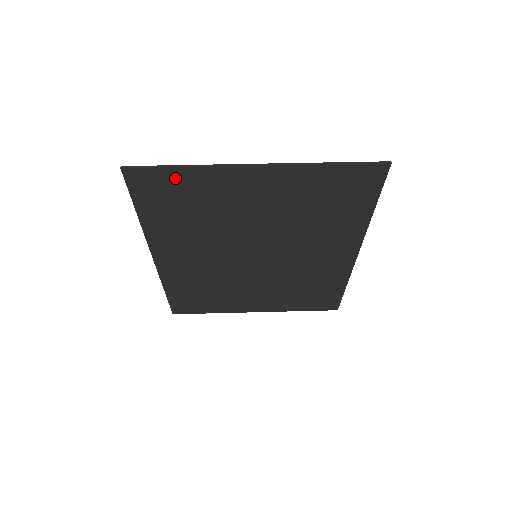
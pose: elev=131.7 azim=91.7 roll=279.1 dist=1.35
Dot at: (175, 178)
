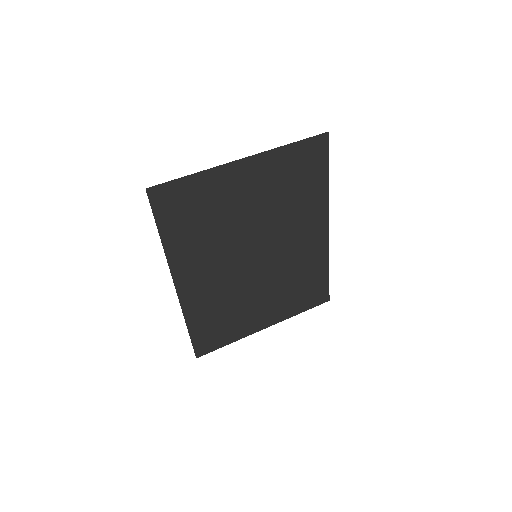
Dot at: (187, 188)
